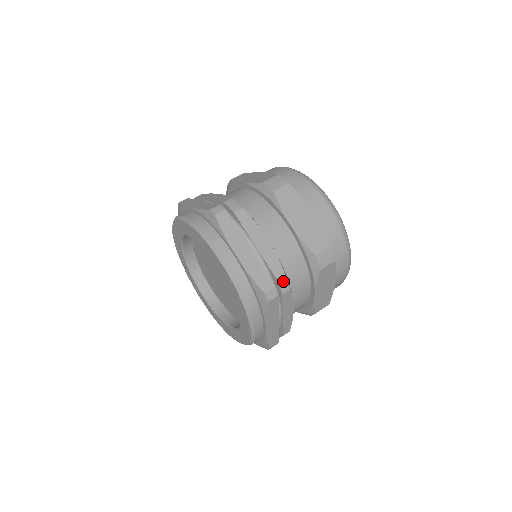
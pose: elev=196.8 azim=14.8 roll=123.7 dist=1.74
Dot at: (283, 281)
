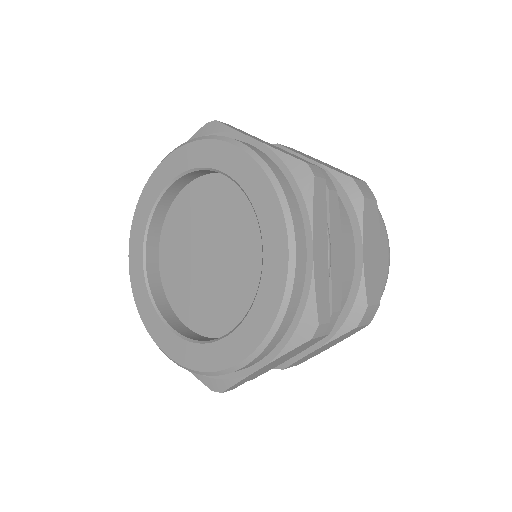
Dot at: (333, 319)
